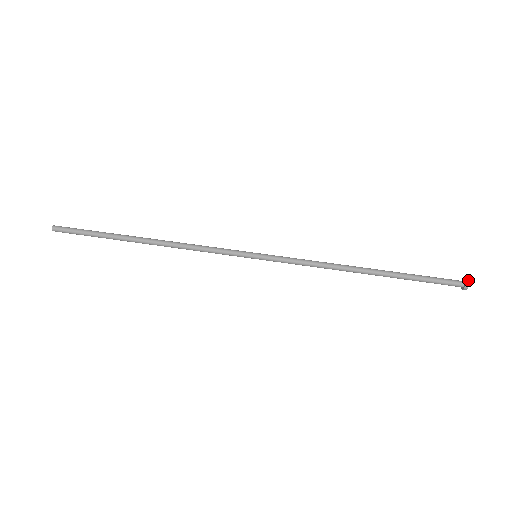
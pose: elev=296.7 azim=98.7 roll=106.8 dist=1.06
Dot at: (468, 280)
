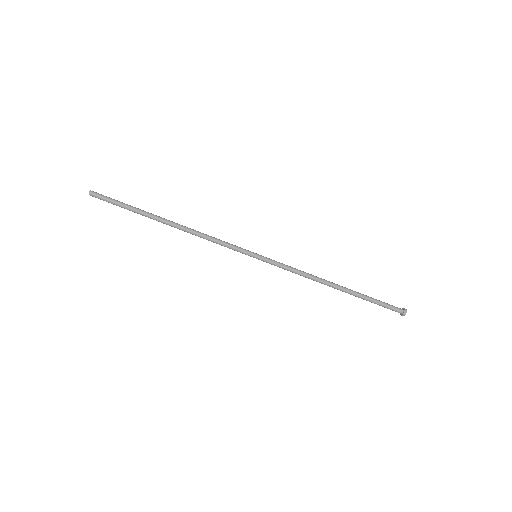
Dot at: occluded
